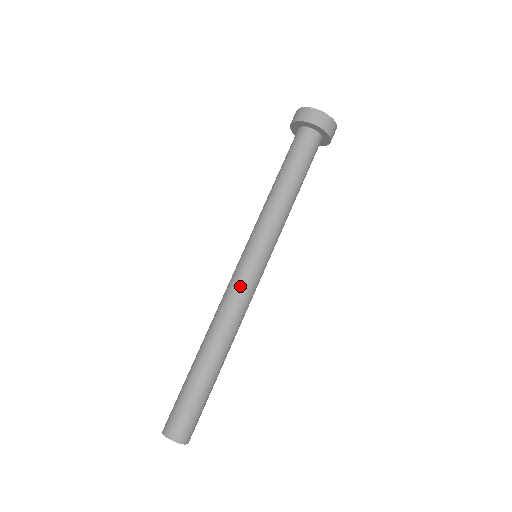
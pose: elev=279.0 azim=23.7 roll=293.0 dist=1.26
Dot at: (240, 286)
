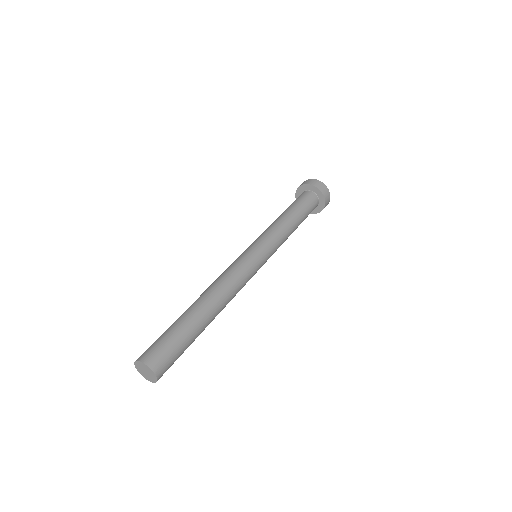
Dot at: (234, 263)
